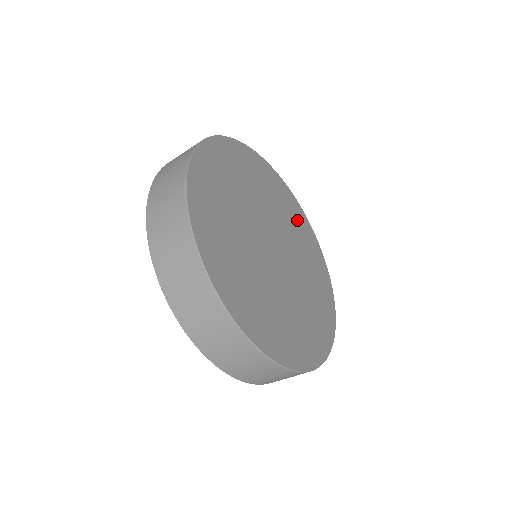
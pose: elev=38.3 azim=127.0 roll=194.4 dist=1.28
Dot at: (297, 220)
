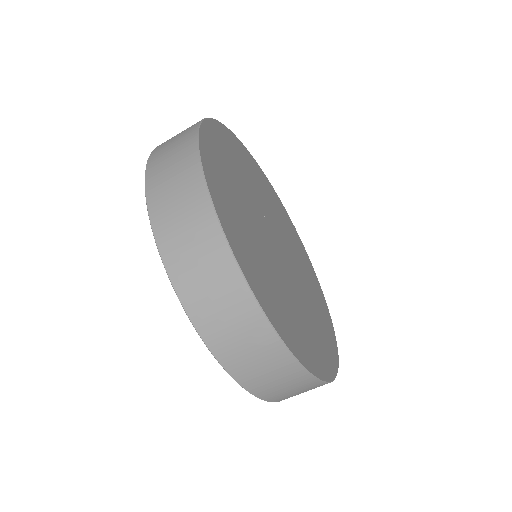
Dot at: (321, 311)
